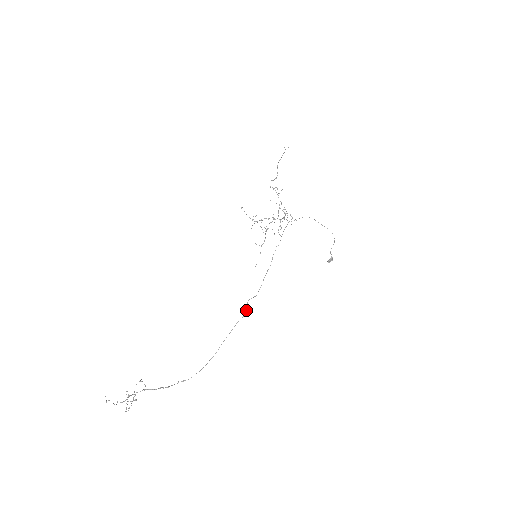
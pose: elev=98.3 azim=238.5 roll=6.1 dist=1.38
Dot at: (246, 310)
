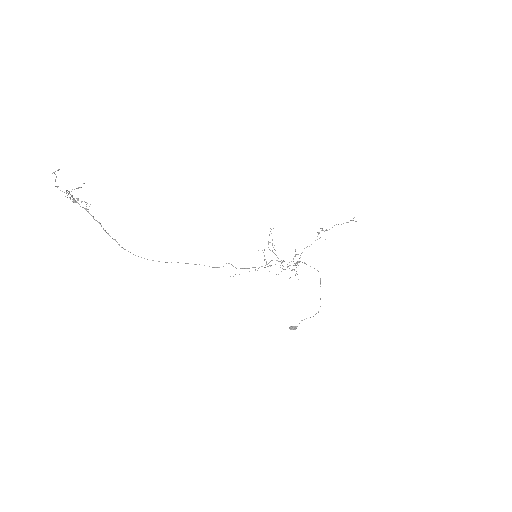
Dot at: occluded
